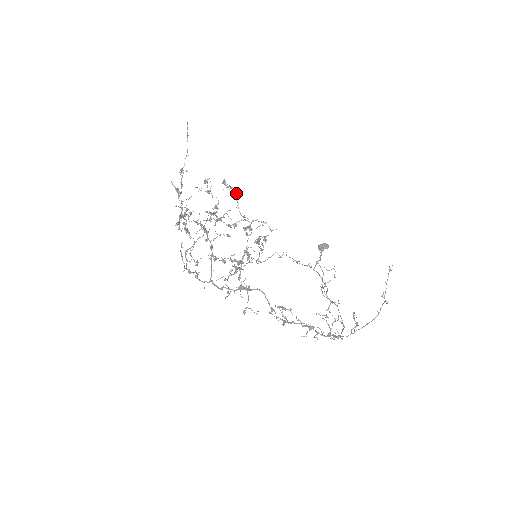
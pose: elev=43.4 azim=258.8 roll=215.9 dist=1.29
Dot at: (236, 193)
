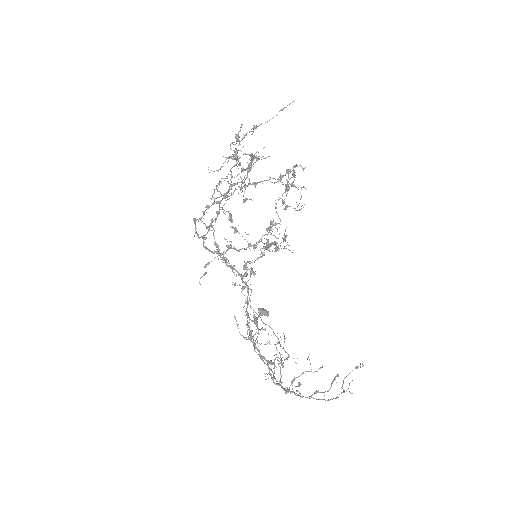
Dot at: occluded
